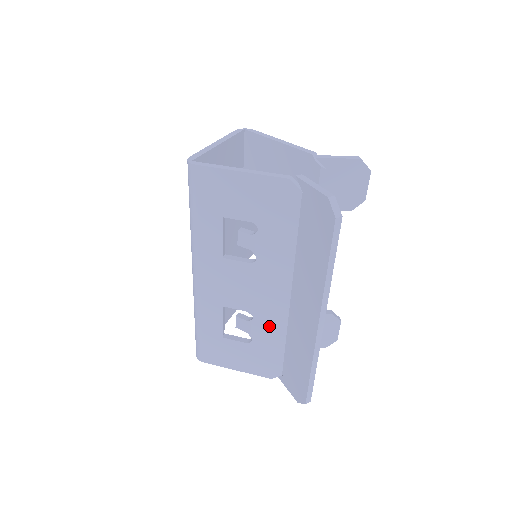
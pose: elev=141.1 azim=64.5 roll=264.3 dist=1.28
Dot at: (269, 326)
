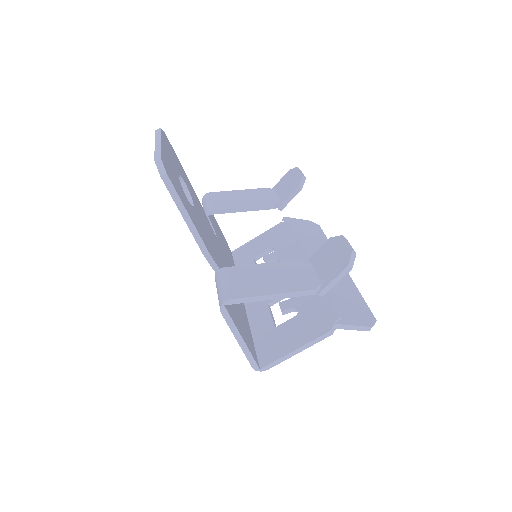
Dot at: occluded
